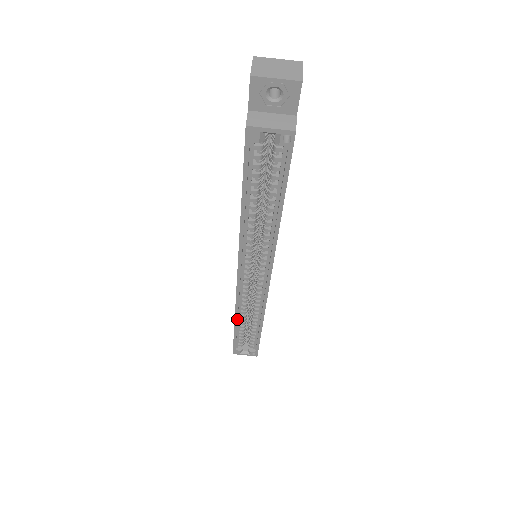
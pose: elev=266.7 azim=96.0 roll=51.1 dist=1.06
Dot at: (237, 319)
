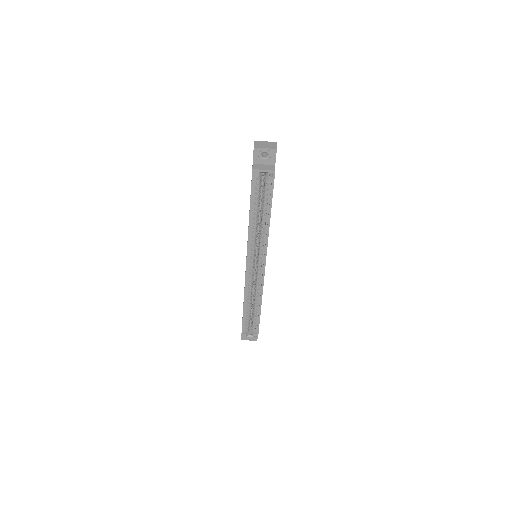
Dot at: (245, 302)
